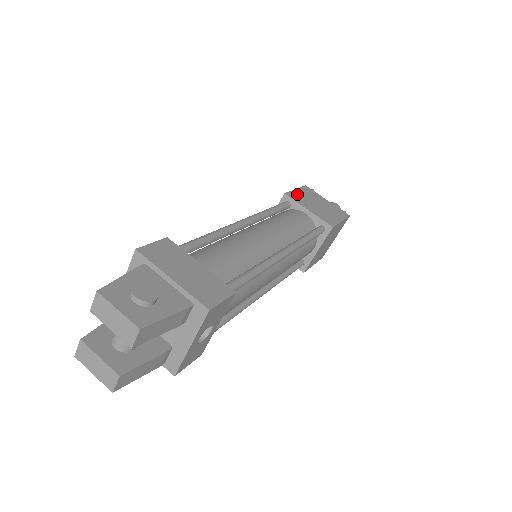
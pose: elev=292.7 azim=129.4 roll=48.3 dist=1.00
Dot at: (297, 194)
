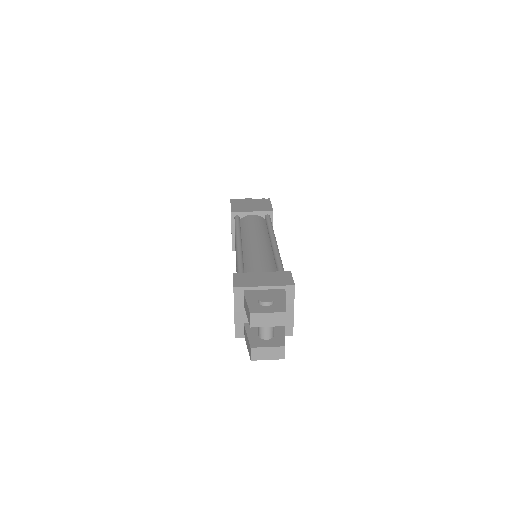
Dot at: (235, 208)
